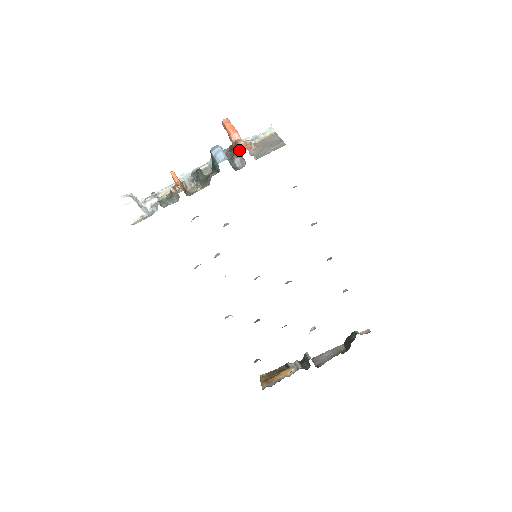
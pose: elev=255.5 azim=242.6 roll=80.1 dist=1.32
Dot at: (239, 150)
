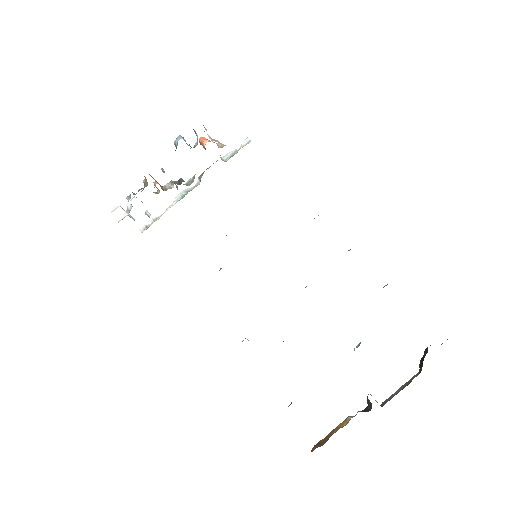
Dot at: occluded
